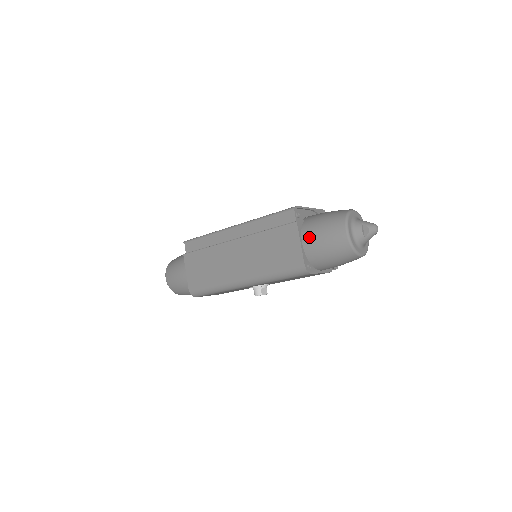
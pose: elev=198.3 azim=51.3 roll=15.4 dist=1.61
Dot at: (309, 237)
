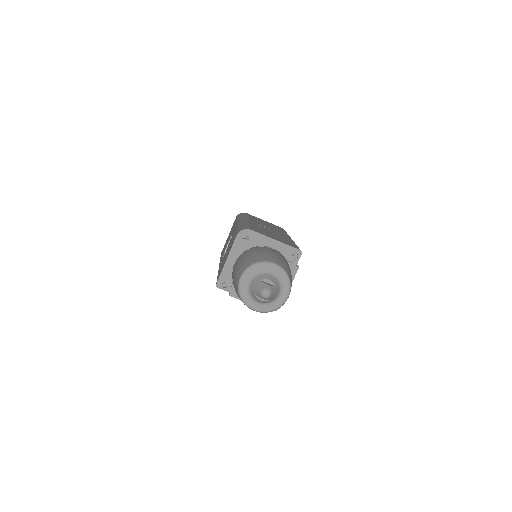
Dot at: occluded
